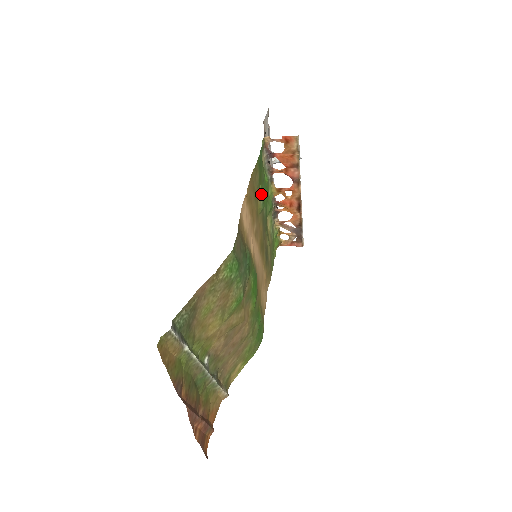
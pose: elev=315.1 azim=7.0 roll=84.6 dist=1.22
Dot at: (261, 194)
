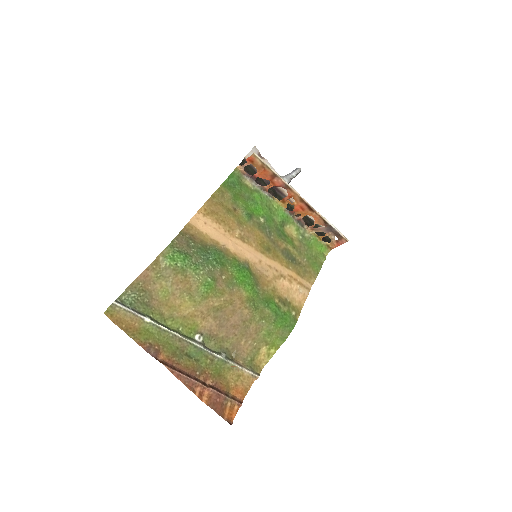
Dot at: (243, 208)
